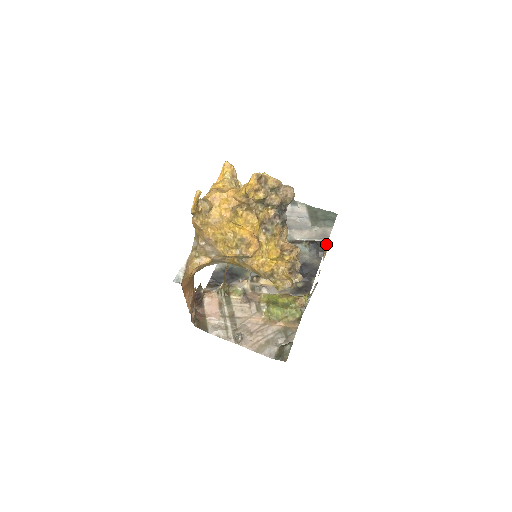
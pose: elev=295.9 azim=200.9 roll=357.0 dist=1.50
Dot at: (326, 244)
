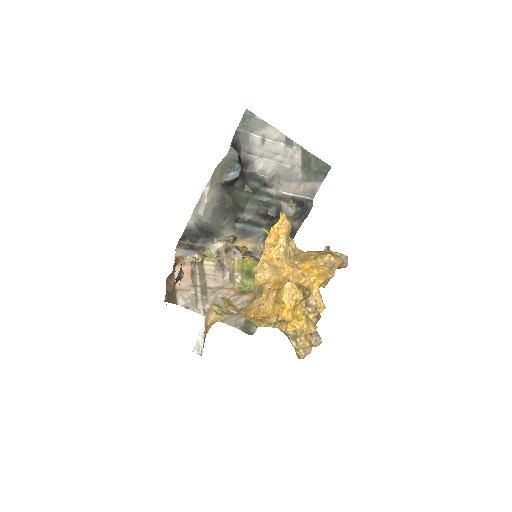
Dot at: (312, 206)
